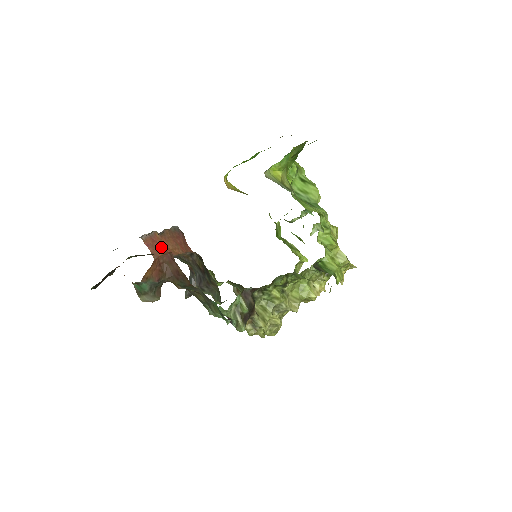
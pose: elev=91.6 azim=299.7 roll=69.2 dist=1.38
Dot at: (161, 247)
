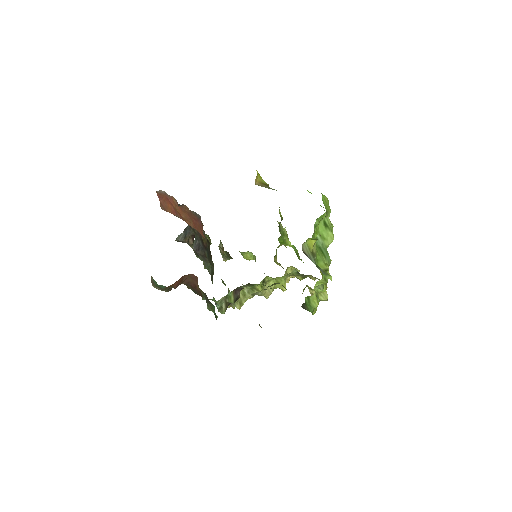
Dot at: (173, 208)
